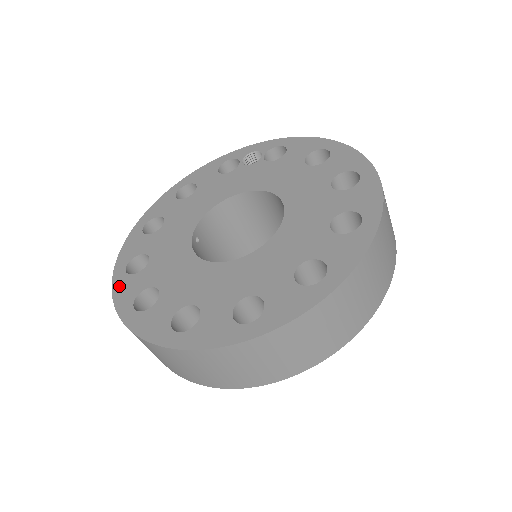
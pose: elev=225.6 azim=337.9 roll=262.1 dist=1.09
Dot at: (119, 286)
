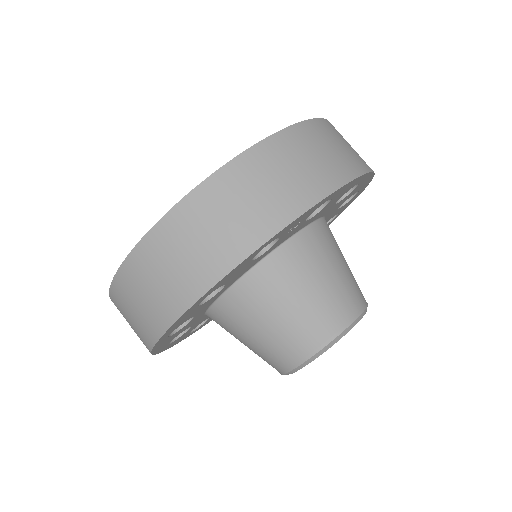
Dot at: occluded
